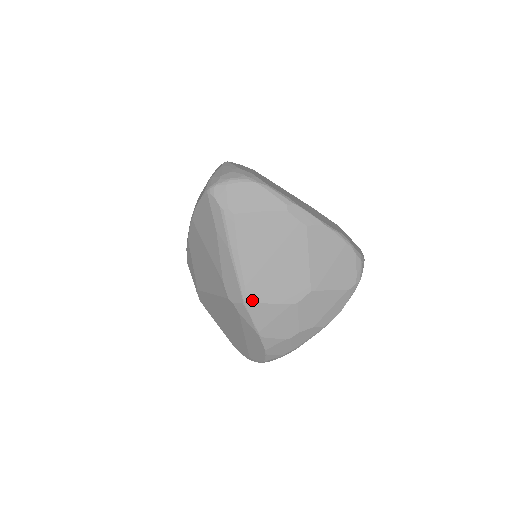
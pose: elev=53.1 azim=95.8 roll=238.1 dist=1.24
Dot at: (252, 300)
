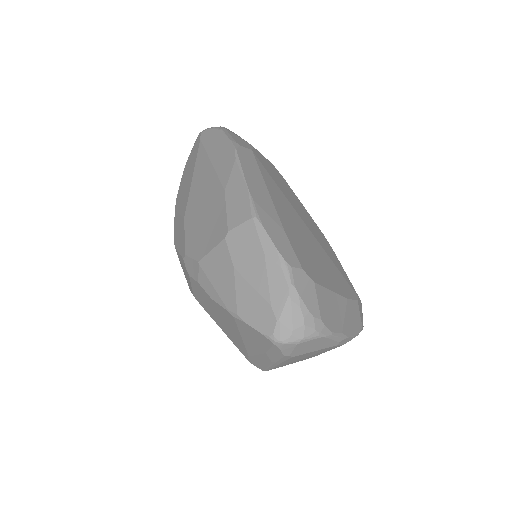
Dot at: occluded
